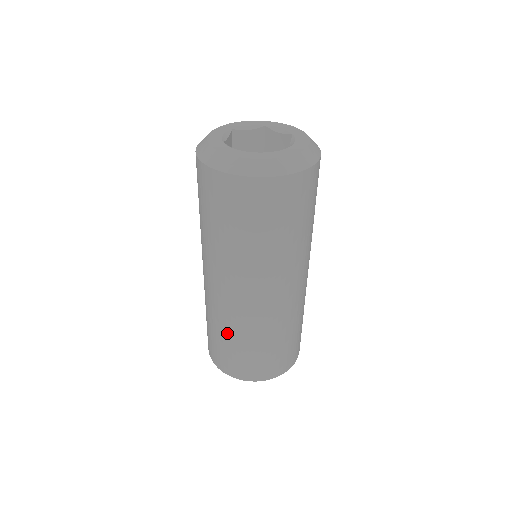
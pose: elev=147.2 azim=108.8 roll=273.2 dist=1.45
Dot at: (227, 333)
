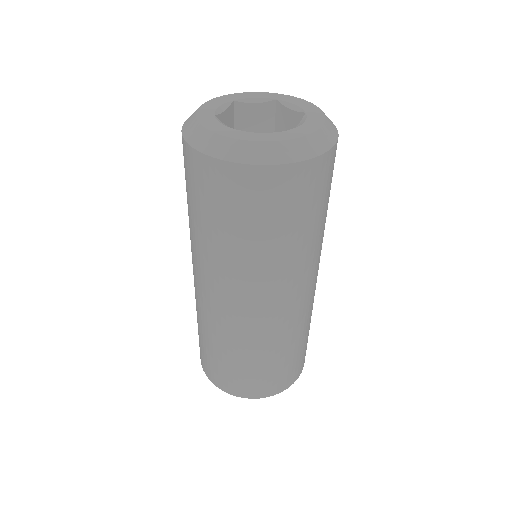
Dot at: (213, 341)
